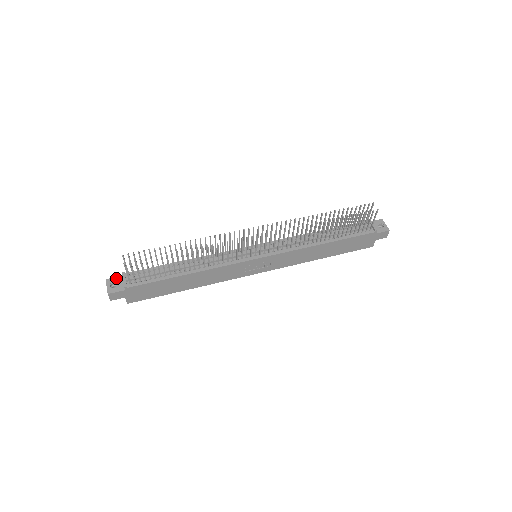
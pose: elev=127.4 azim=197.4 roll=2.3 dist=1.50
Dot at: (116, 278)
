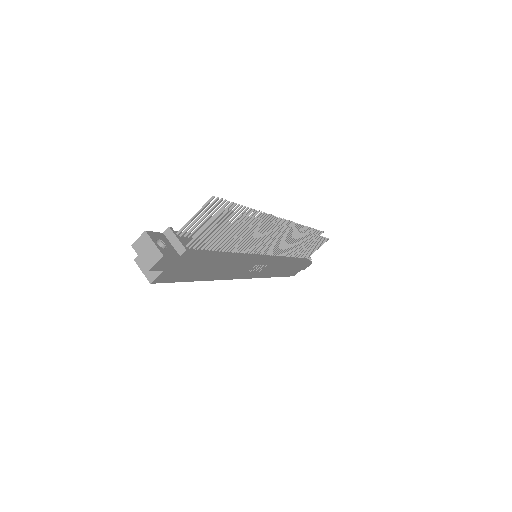
Dot at: (158, 233)
